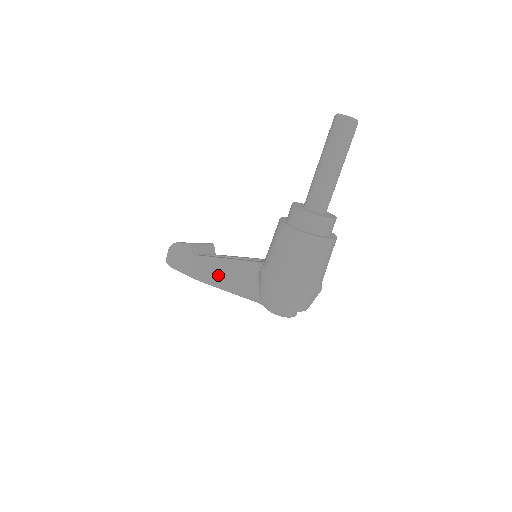
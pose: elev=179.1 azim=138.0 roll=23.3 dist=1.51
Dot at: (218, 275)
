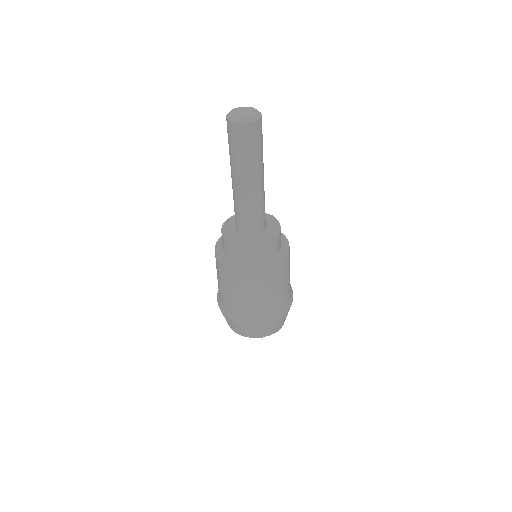
Dot at: occluded
